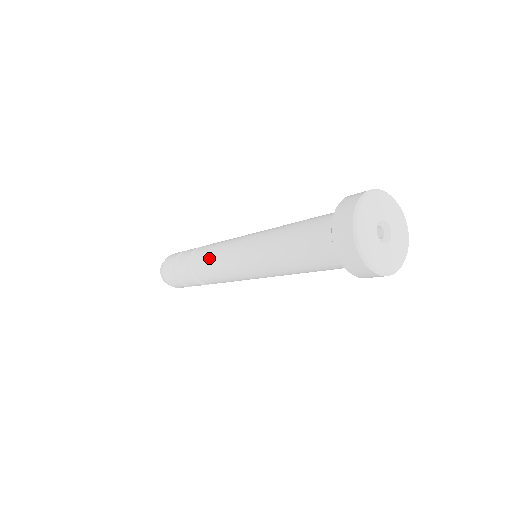
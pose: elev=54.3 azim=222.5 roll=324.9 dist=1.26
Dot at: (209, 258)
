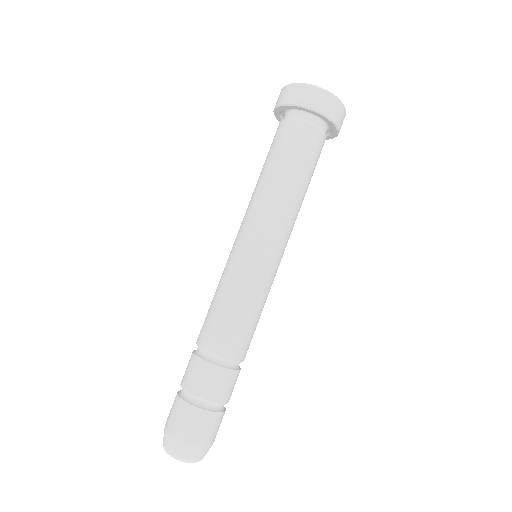
Dot at: (214, 303)
